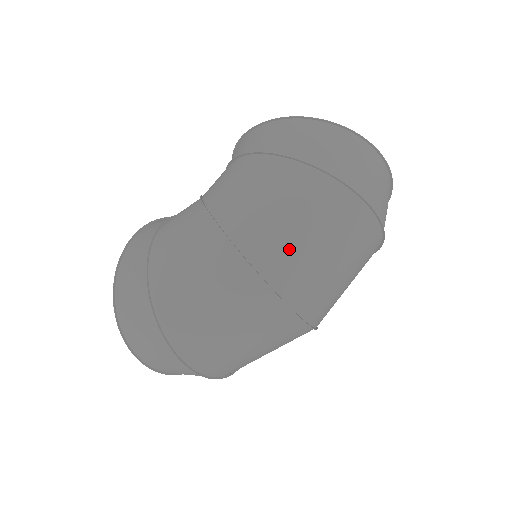
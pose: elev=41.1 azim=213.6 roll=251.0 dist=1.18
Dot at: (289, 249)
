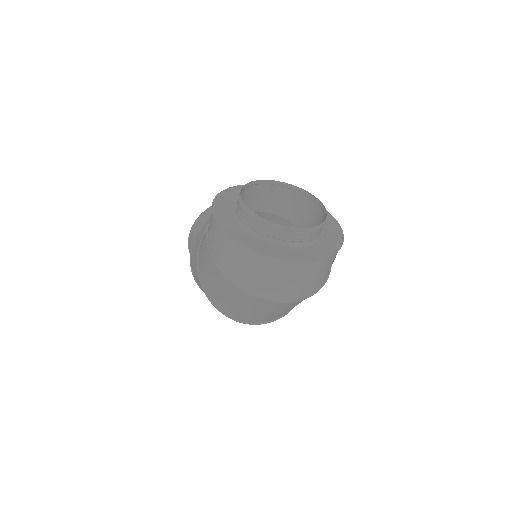
Dot at: (230, 307)
